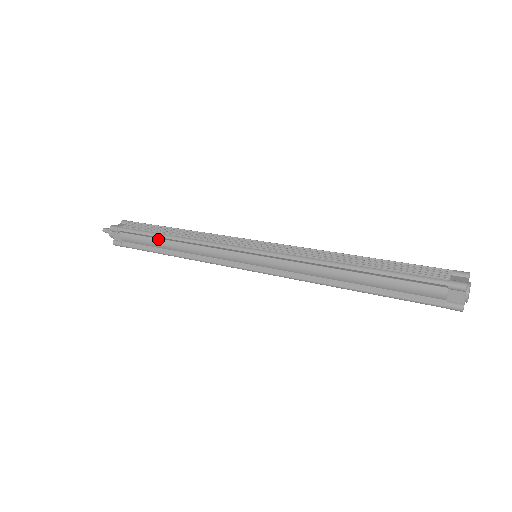
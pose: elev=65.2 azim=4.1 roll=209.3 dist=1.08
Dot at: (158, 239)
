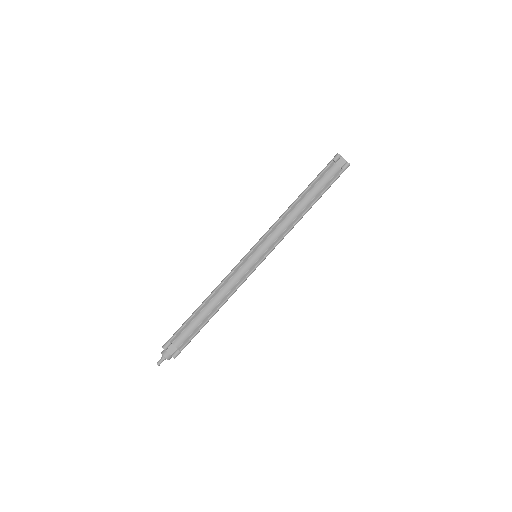
Dot at: (199, 314)
